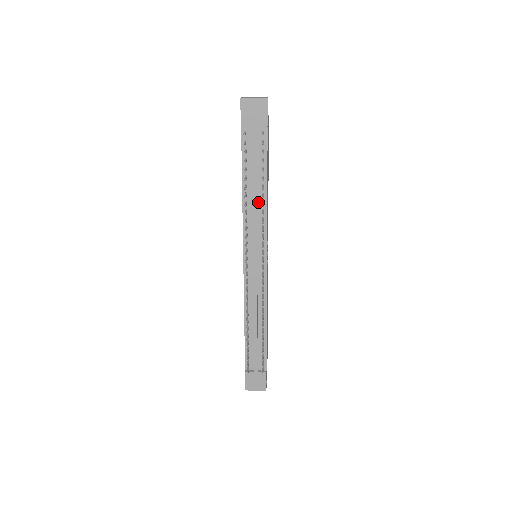
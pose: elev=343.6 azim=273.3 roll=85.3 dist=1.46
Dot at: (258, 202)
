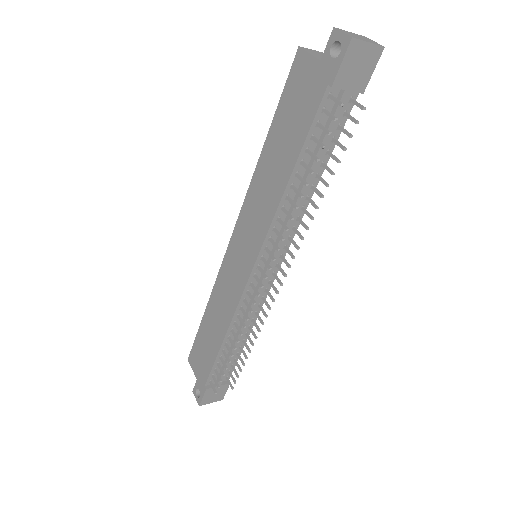
Dot at: occluded
